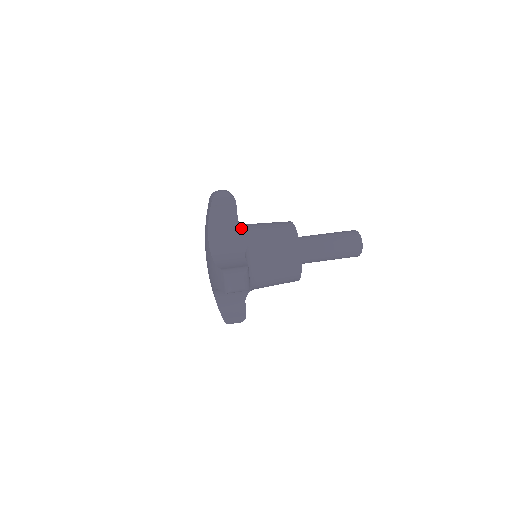
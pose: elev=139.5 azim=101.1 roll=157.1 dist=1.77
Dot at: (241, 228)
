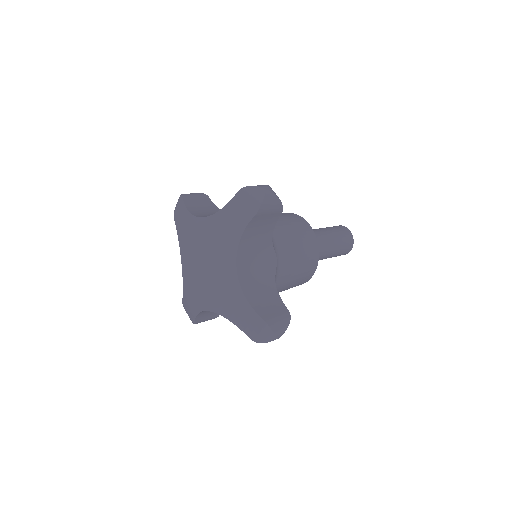
Dot at: occluded
